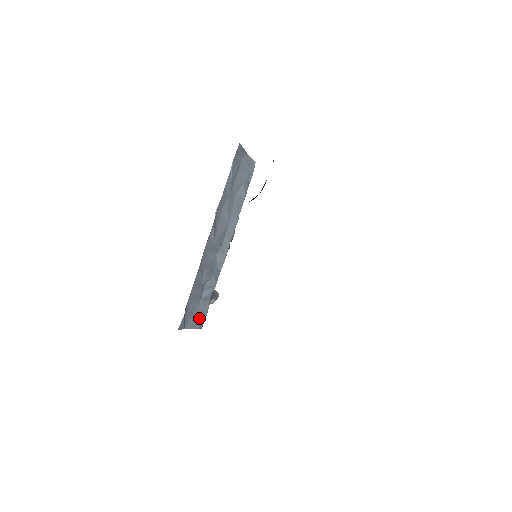
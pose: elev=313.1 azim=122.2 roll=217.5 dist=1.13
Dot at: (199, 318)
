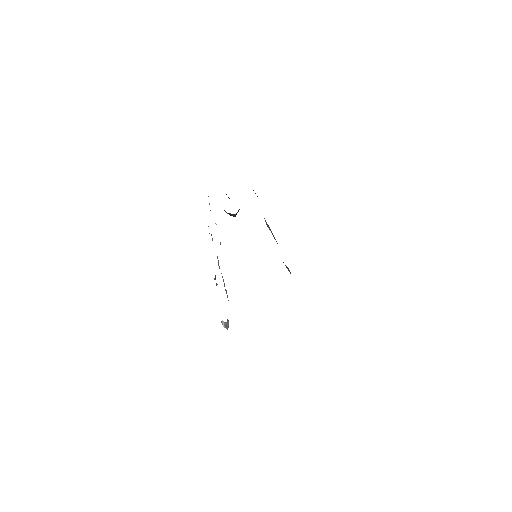
Dot at: occluded
